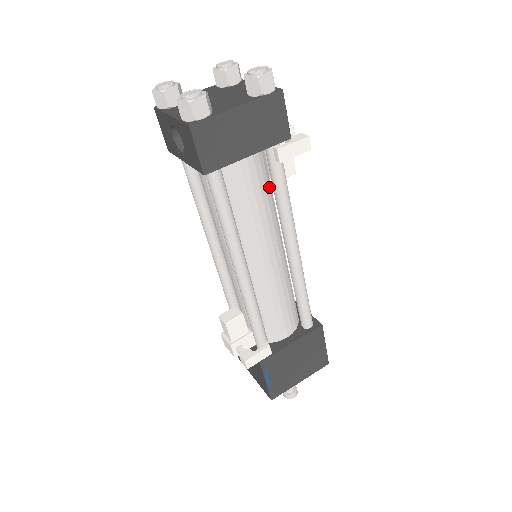
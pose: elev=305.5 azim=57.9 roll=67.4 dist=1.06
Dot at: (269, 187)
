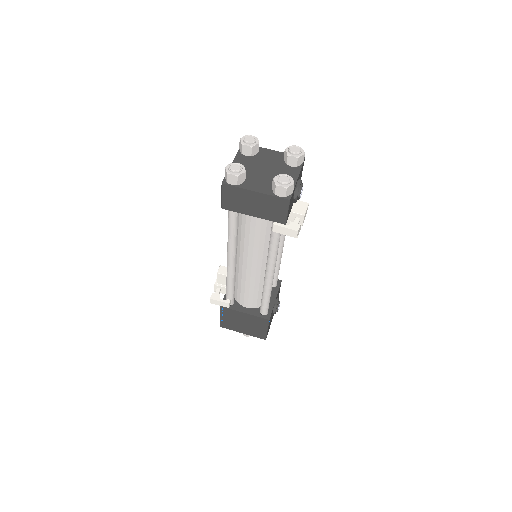
Dot at: occluded
